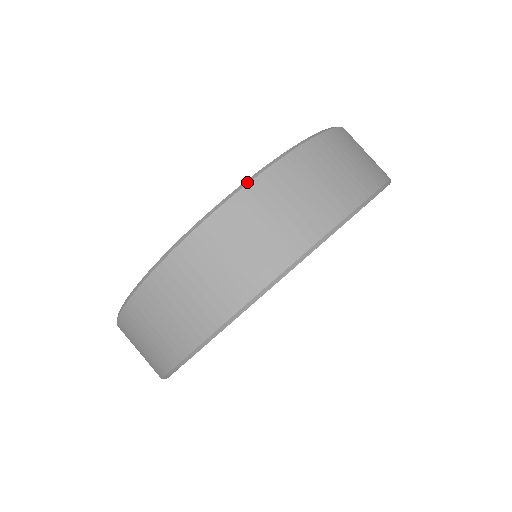
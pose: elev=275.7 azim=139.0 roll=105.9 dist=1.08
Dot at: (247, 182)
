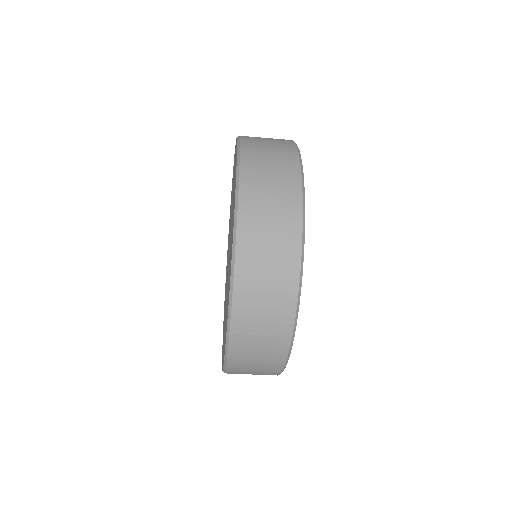
Dot at: occluded
